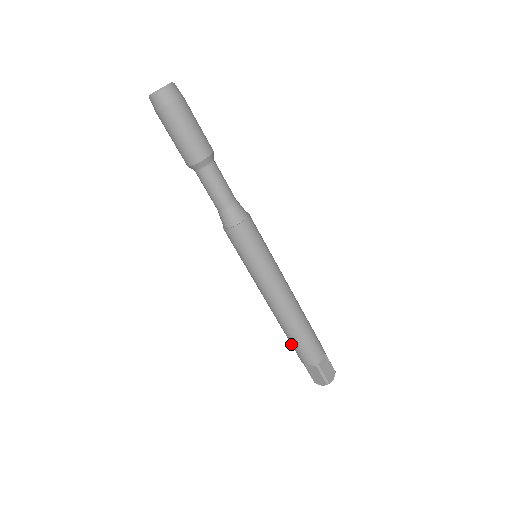
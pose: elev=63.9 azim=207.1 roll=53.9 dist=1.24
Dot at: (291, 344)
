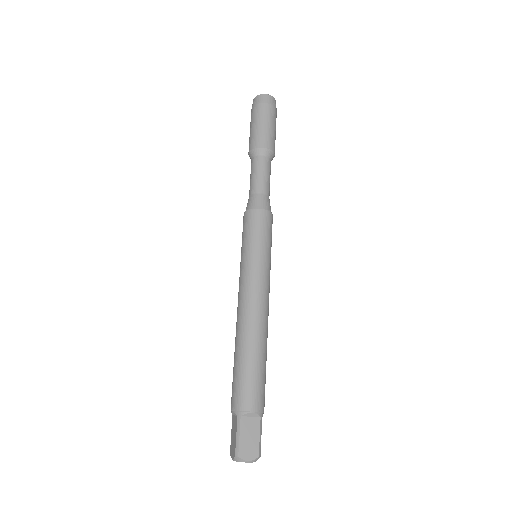
Dot at: occluded
